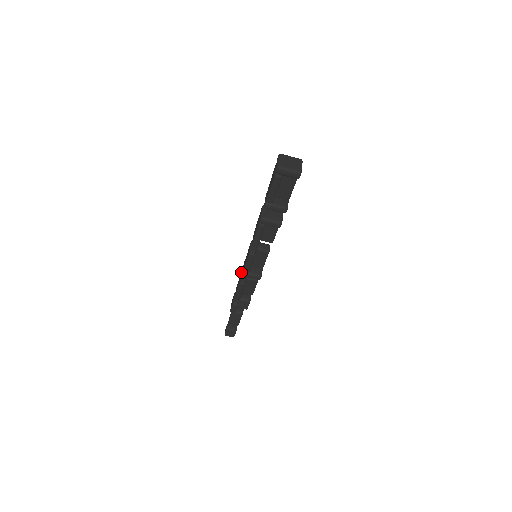
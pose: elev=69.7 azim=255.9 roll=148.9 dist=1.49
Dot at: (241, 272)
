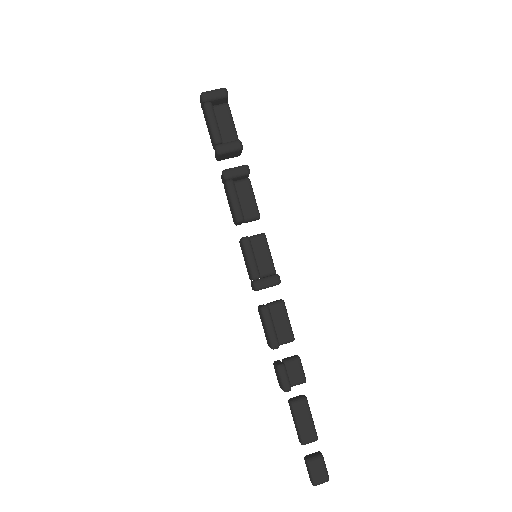
Dot at: occluded
